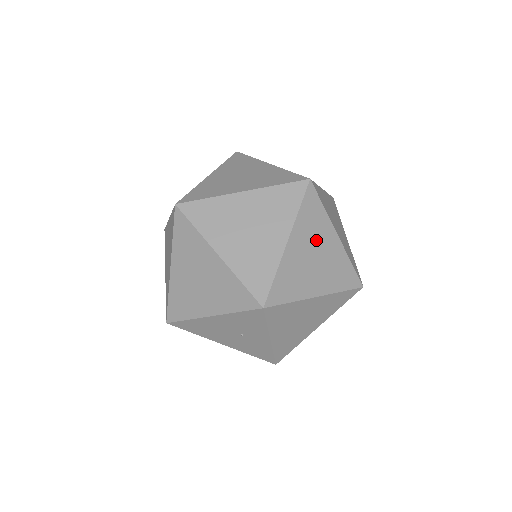
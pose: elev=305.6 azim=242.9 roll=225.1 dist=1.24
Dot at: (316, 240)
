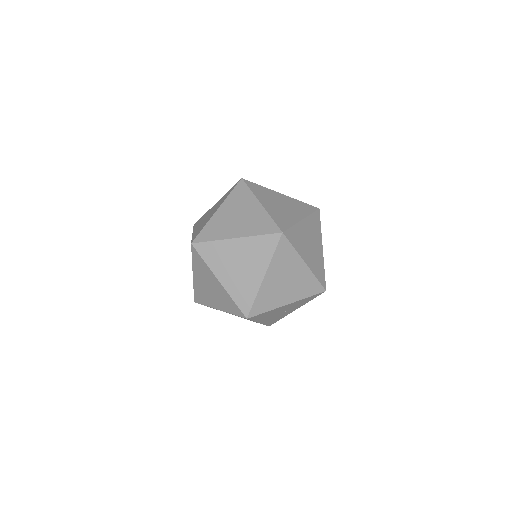
Dot at: occluded
